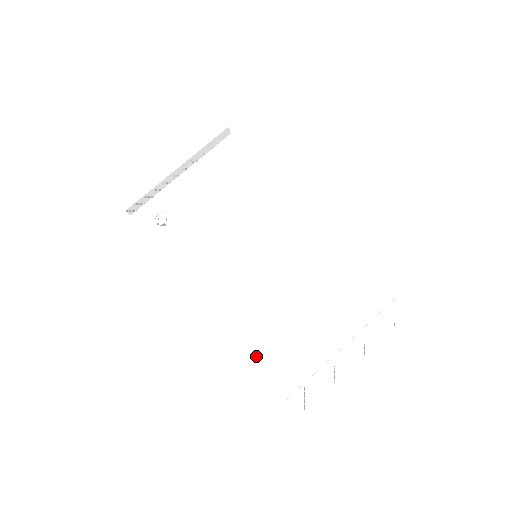
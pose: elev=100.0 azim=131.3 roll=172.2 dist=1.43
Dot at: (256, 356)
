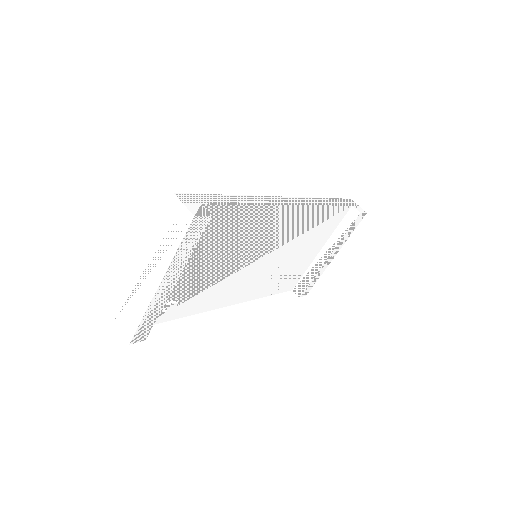
Dot at: (273, 293)
